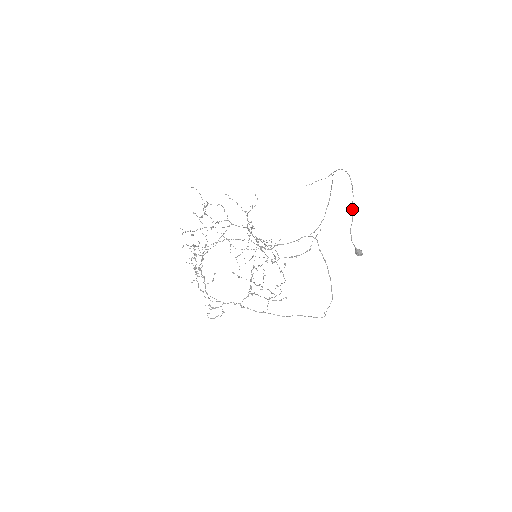
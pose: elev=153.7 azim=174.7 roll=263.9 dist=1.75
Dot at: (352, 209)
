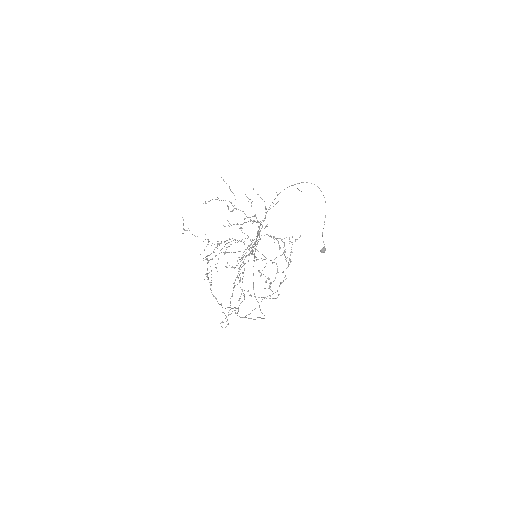
Dot at: occluded
